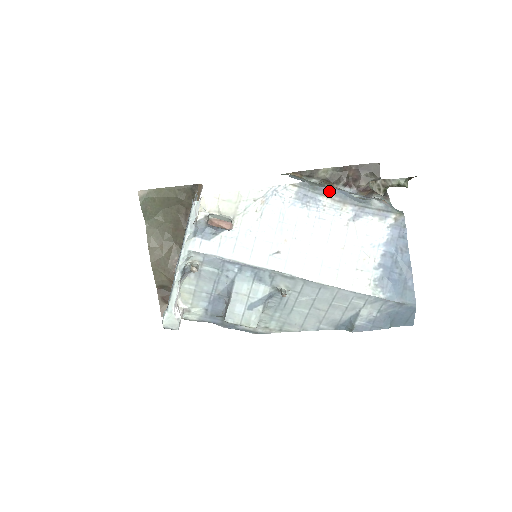
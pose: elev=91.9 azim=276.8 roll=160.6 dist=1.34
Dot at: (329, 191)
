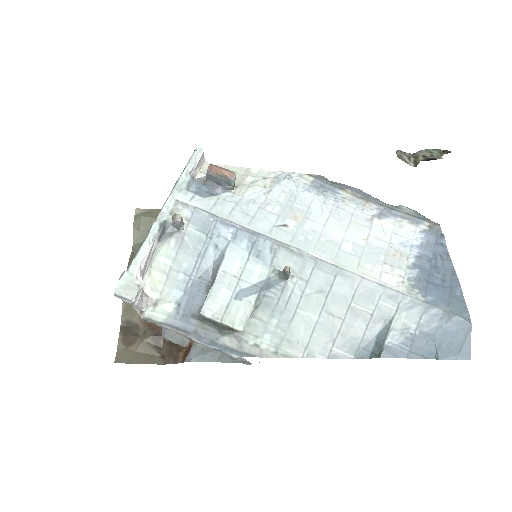
Dot at: (350, 188)
